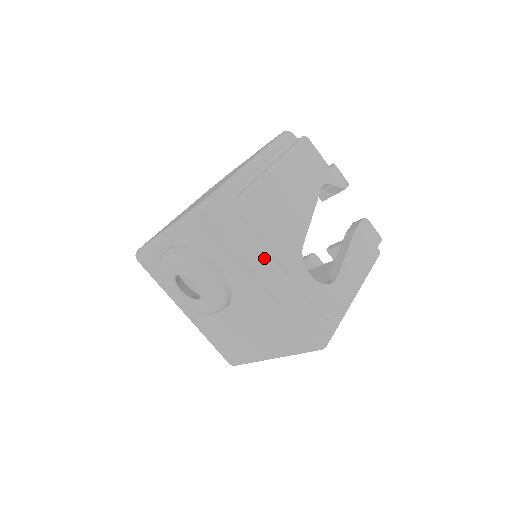
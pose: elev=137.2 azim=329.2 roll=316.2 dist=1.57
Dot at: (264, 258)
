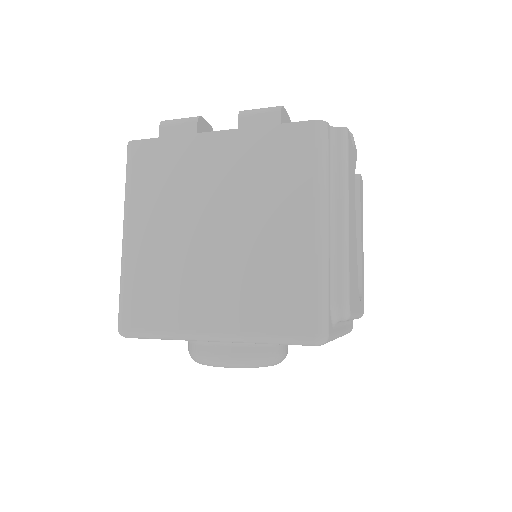
Dot at: (341, 325)
